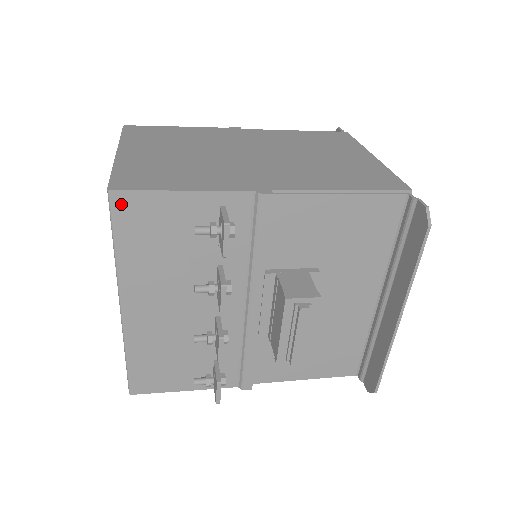
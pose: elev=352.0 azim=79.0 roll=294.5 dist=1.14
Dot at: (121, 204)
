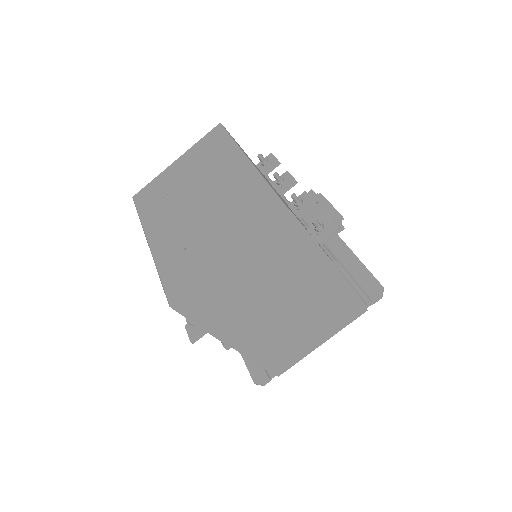
Dot at: occluded
